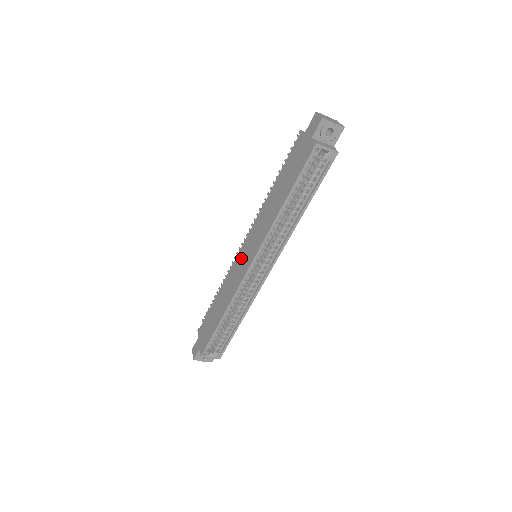
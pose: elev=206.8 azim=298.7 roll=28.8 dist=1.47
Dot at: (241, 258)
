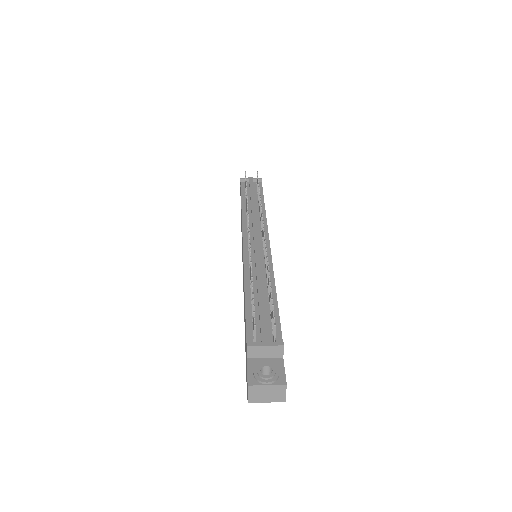
Dot at: occluded
